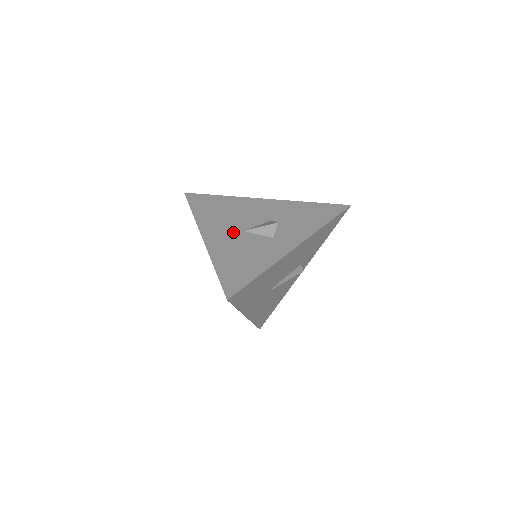
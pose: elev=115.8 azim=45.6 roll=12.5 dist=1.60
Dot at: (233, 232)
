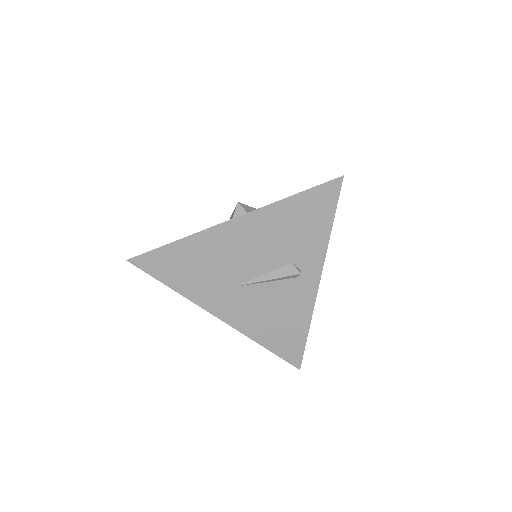
Dot at: occluded
